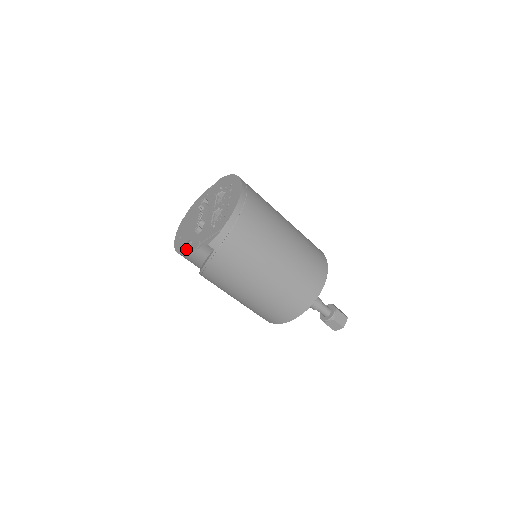
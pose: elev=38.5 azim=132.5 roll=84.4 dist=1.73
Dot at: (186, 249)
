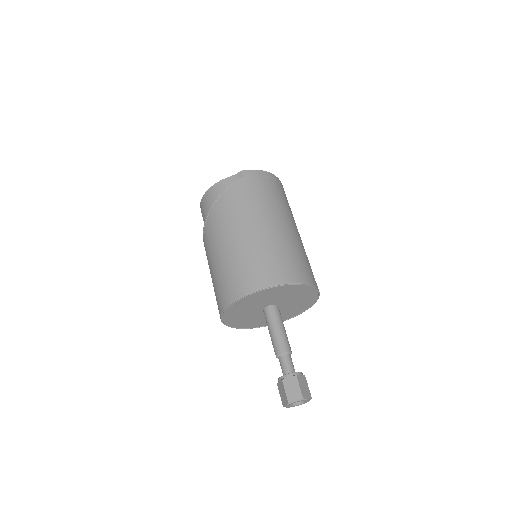
Dot at: occluded
